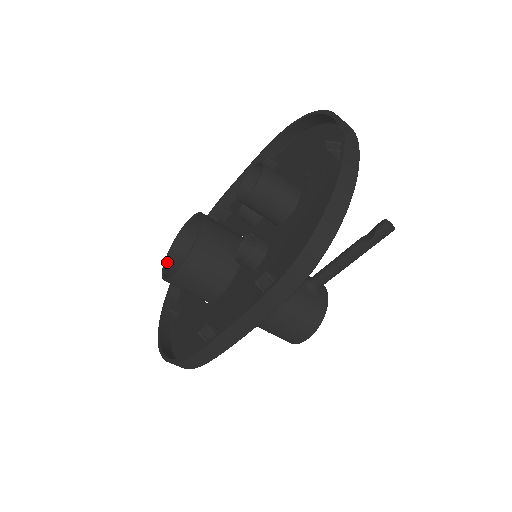
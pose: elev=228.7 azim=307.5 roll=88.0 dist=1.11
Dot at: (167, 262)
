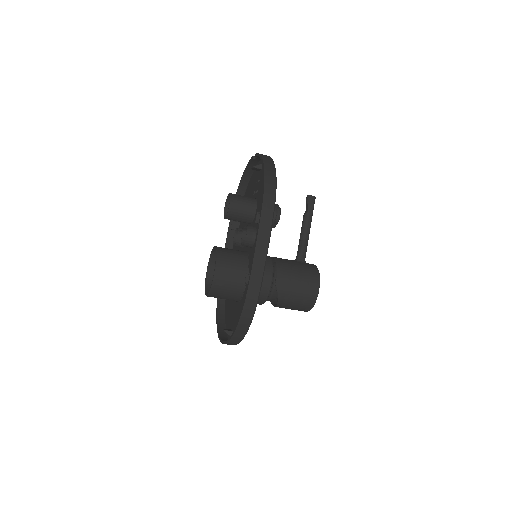
Dot at: (207, 293)
